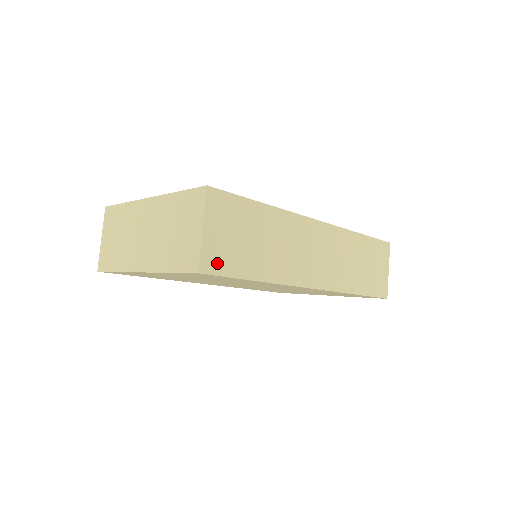
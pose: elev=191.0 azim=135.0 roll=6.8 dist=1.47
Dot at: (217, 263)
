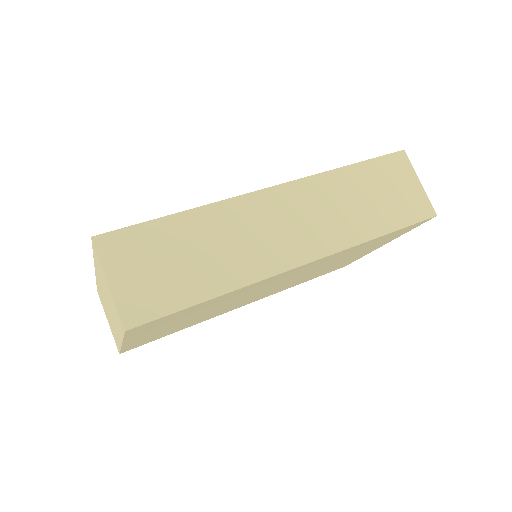
Dot at: (145, 308)
